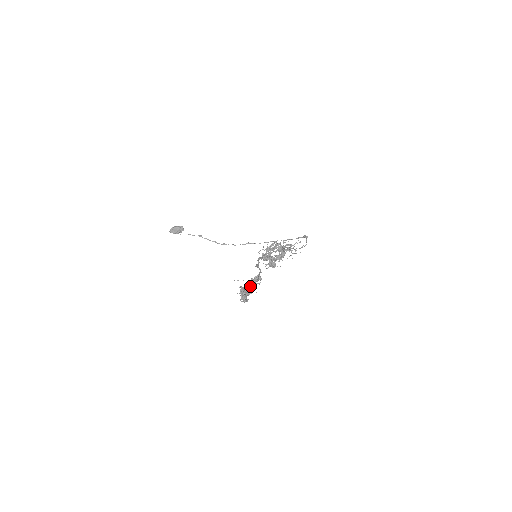
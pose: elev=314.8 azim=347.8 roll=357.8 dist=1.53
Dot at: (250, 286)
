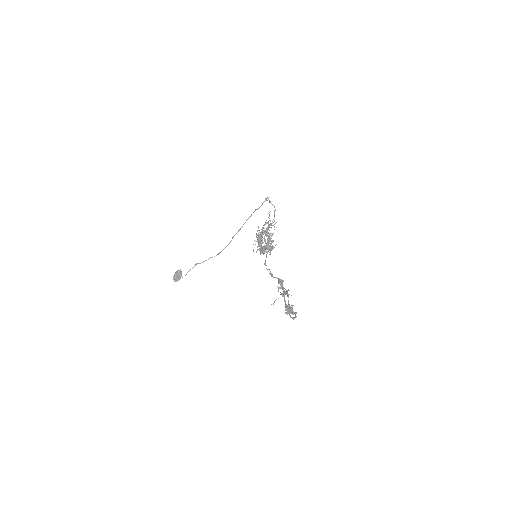
Dot at: (289, 305)
